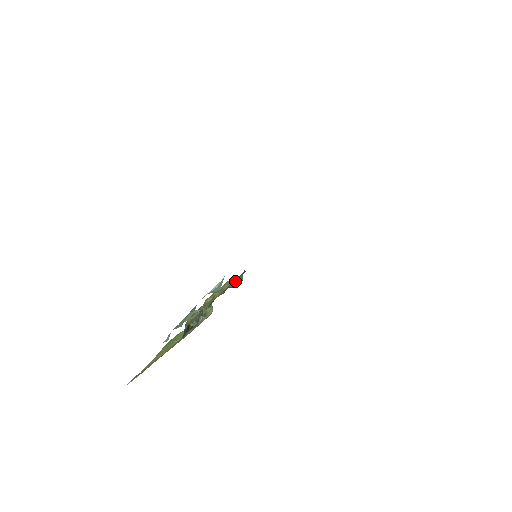
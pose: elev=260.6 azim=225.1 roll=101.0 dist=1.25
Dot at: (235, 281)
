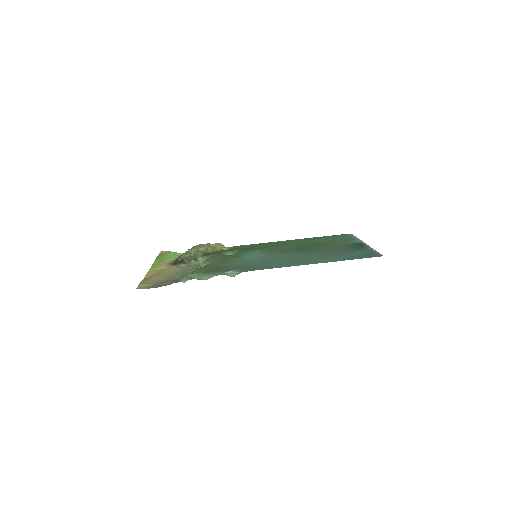
Dot at: (228, 252)
